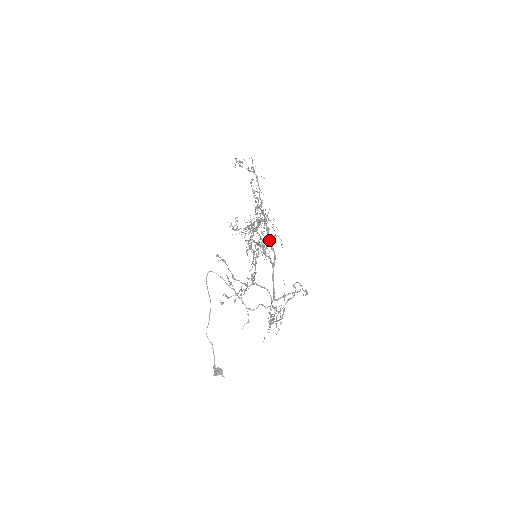
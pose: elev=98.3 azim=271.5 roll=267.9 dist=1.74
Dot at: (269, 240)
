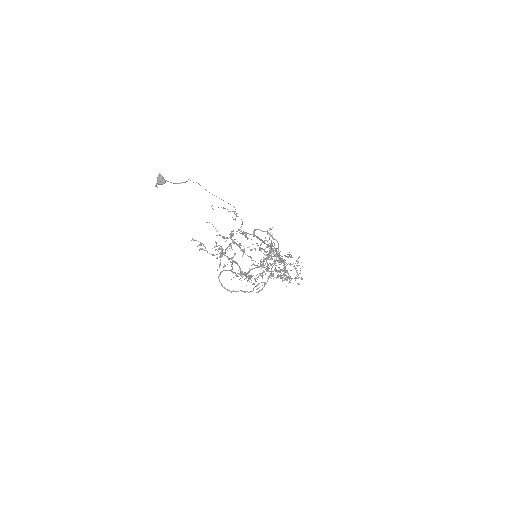
Dot at: (280, 257)
